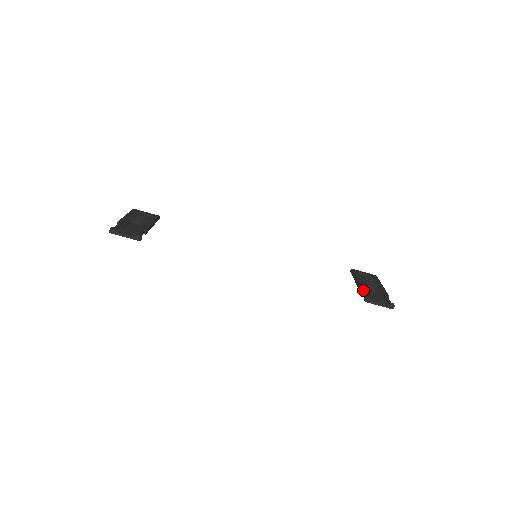
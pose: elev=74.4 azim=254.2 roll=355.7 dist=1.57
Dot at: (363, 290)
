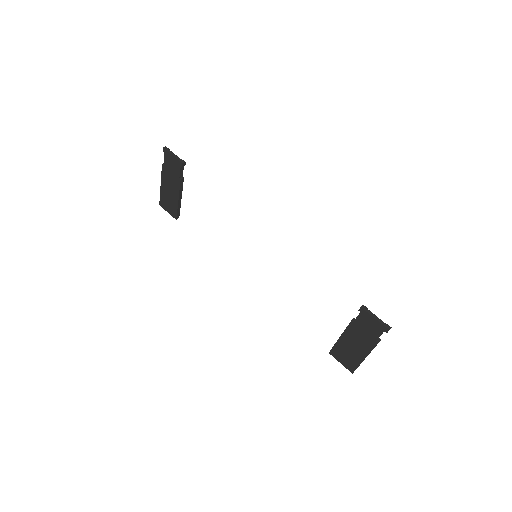
Dot at: (355, 319)
